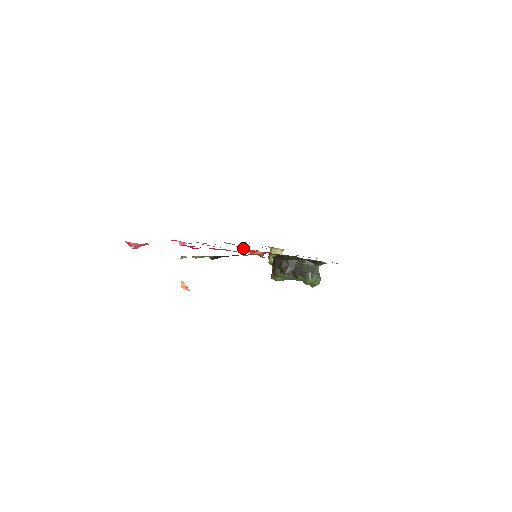
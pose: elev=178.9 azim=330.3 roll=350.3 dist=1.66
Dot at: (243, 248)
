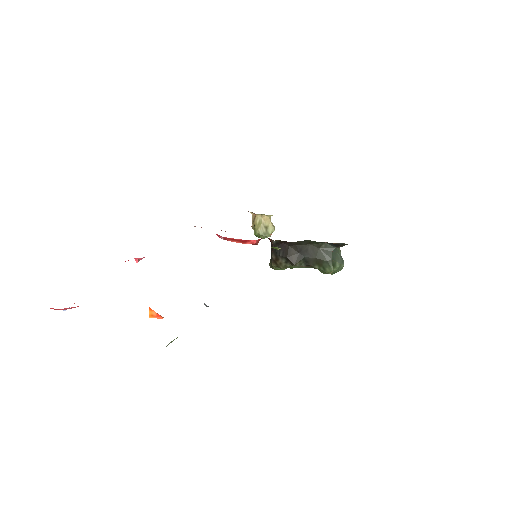
Dot at: occluded
